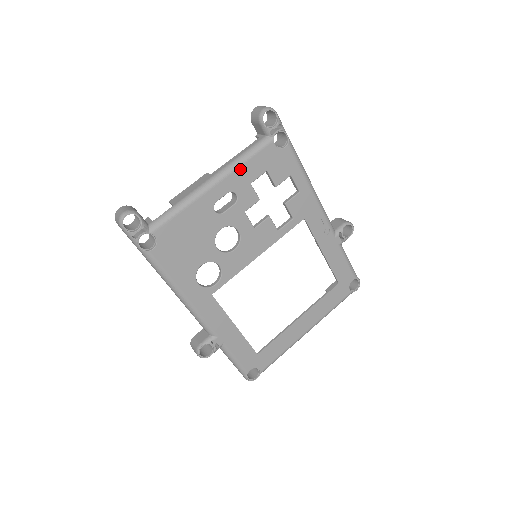
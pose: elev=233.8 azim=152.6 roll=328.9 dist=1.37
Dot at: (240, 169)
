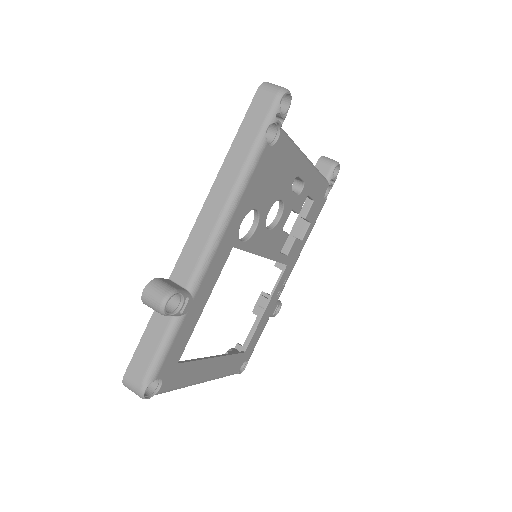
Dot at: (316, 177)
